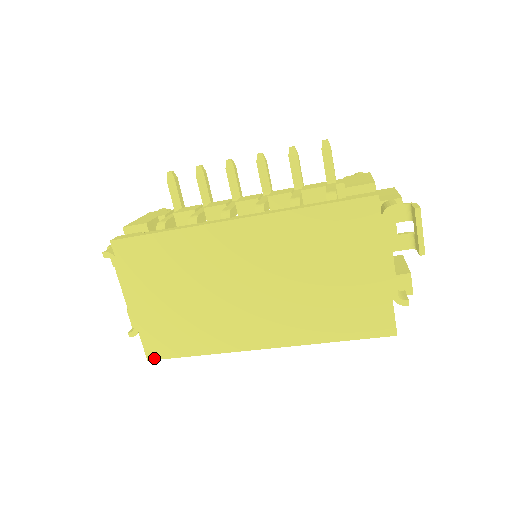
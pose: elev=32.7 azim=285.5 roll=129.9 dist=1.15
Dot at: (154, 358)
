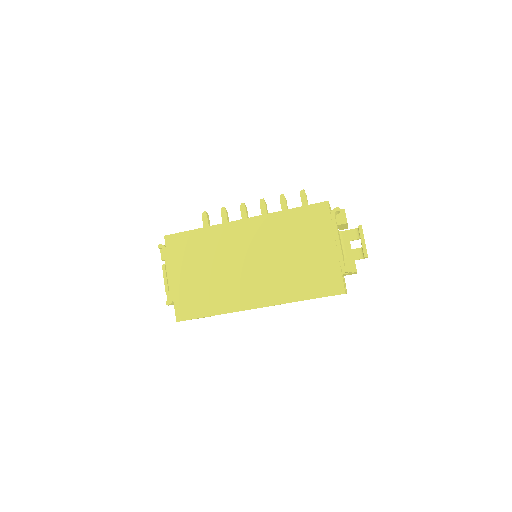
Dot at: (181, 320)
